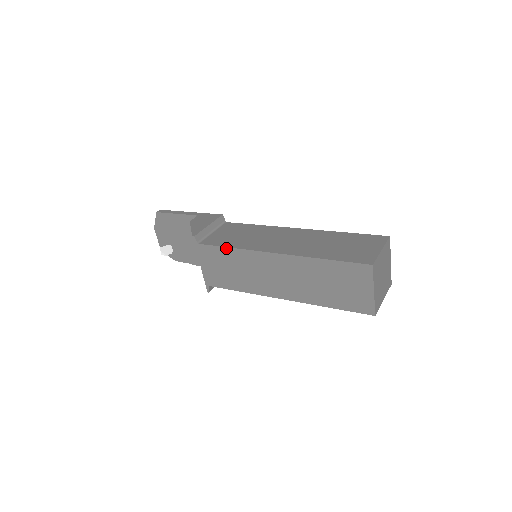
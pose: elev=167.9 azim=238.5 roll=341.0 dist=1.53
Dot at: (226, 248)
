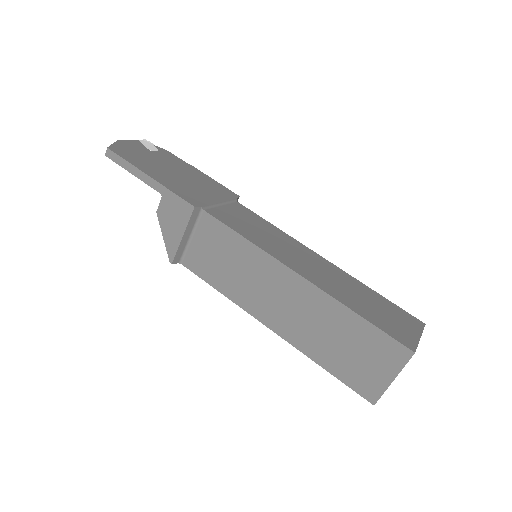
Dot at: (214, 287)
